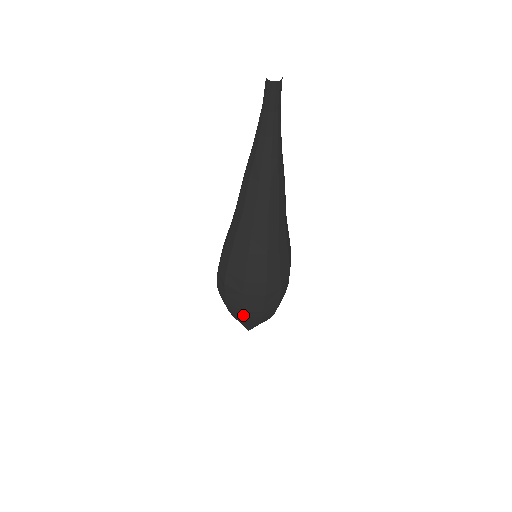
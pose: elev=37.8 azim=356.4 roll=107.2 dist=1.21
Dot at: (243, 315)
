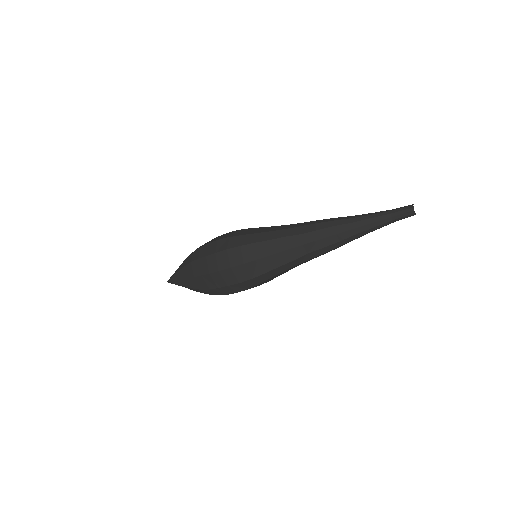
Dot at: (203, 275)
